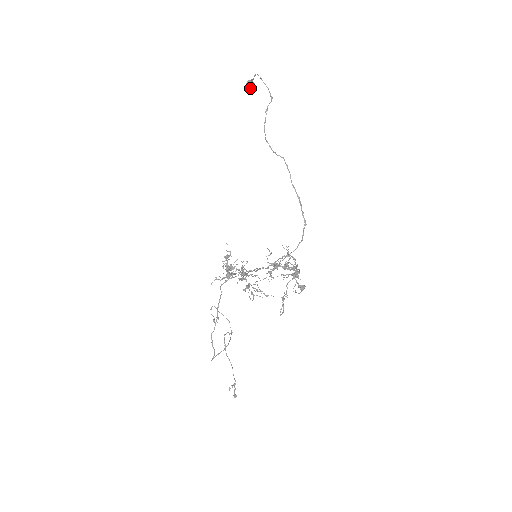
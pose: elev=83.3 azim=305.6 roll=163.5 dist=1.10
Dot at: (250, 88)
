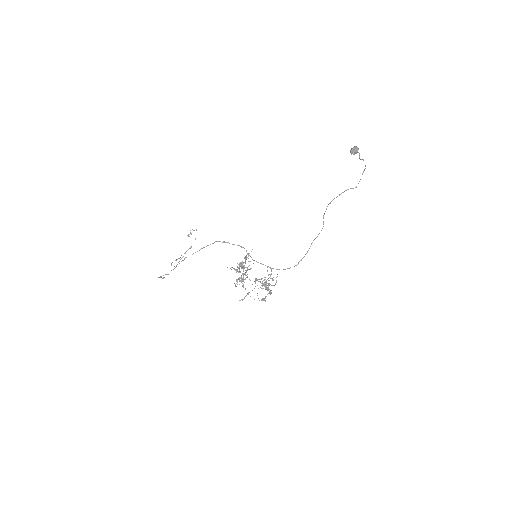
Dot at: (353, 153)
